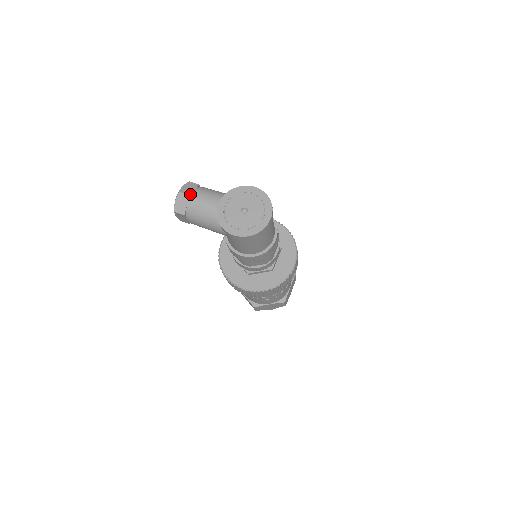
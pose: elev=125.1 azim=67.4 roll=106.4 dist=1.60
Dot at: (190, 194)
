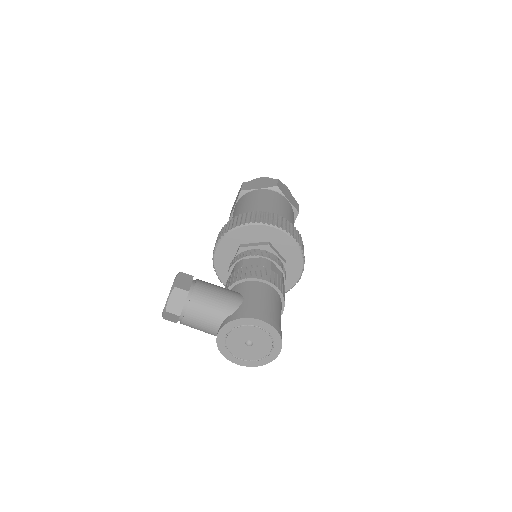
Dot at: (180, 313)
